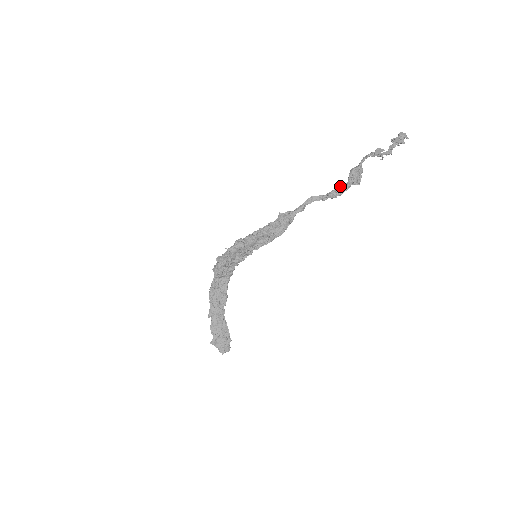
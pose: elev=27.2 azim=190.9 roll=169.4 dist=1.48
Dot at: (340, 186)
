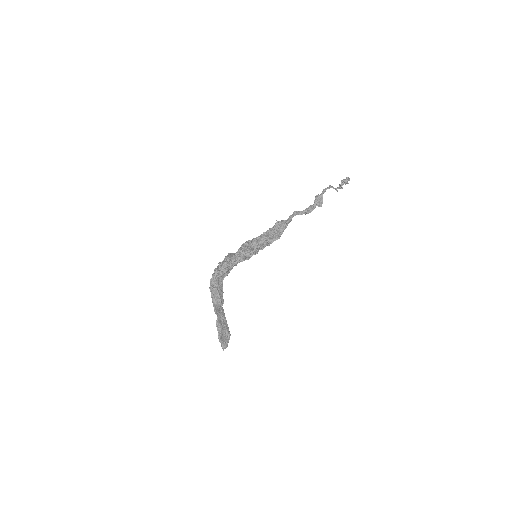
Dot at: (311, 206)
